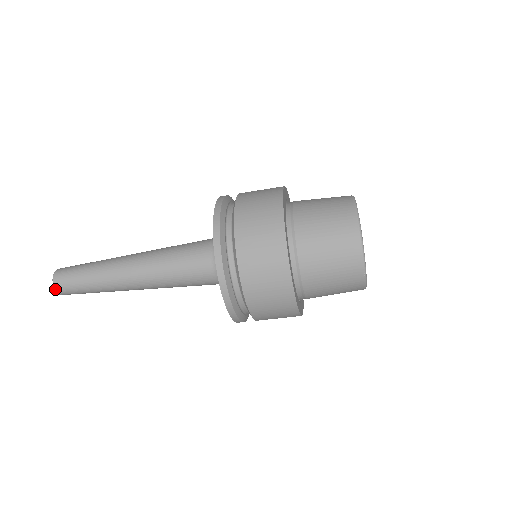
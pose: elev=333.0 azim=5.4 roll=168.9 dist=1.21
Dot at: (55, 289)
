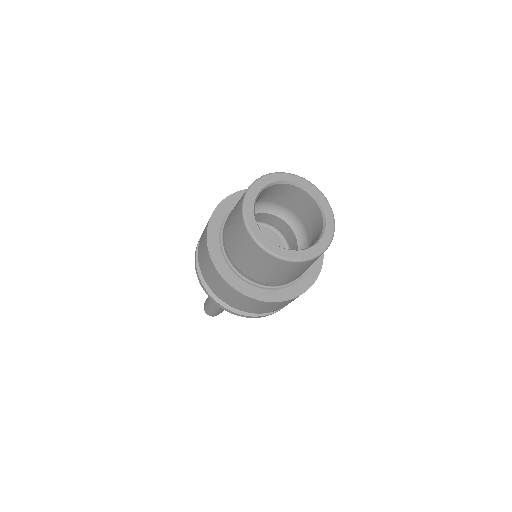
Dot at: (204, 310)
